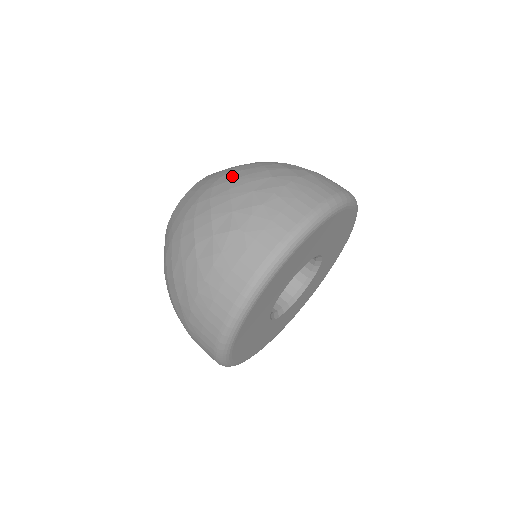
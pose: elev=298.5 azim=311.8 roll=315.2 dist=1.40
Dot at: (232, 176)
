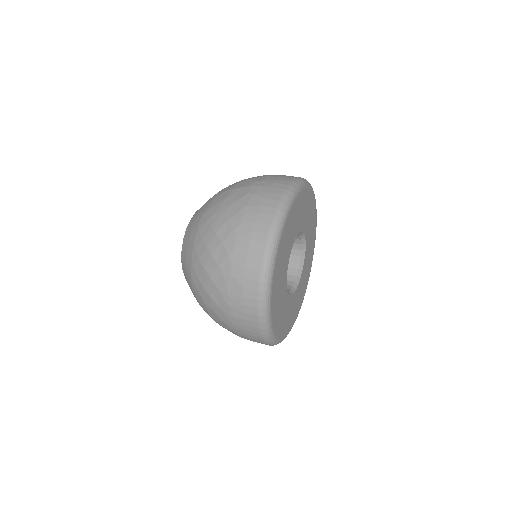
Dot at: (202, 232)
